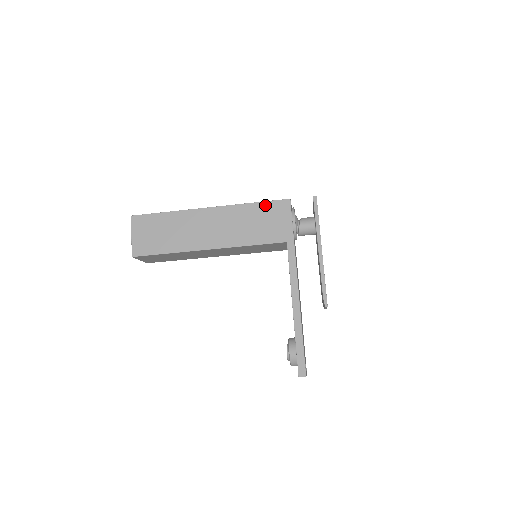
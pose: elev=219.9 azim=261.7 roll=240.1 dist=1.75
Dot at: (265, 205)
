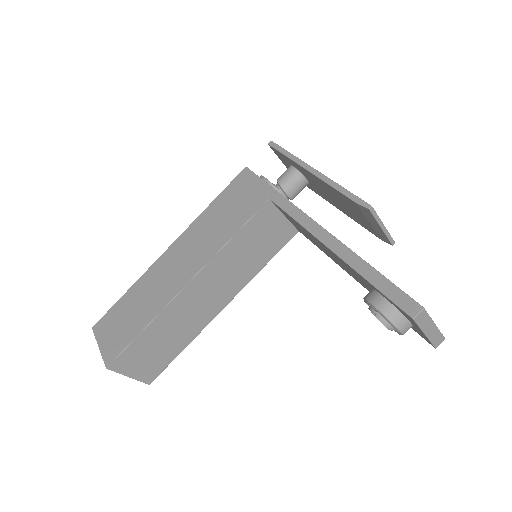
Dot at: (224, 194)
